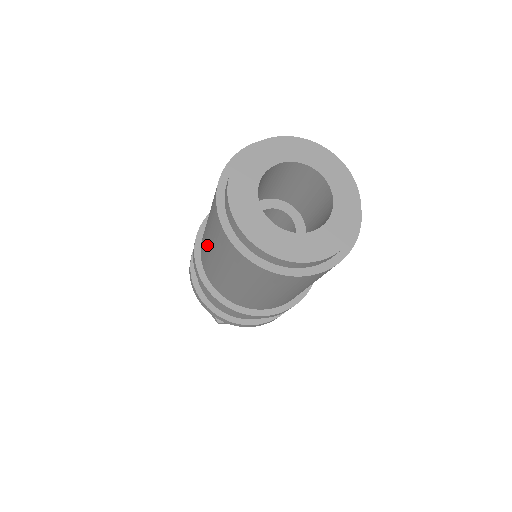
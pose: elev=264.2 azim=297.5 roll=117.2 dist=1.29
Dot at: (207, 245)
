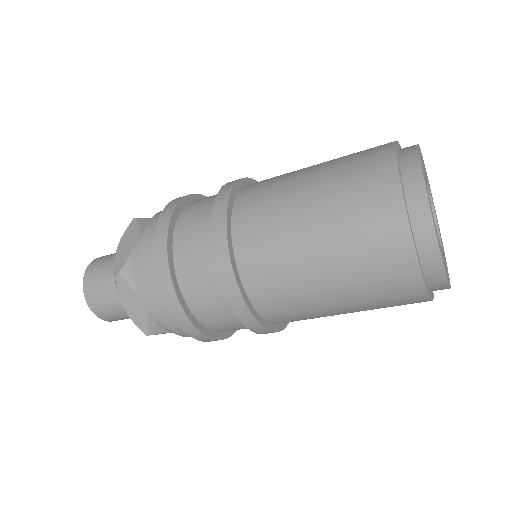
Dot at: (299, 174)
